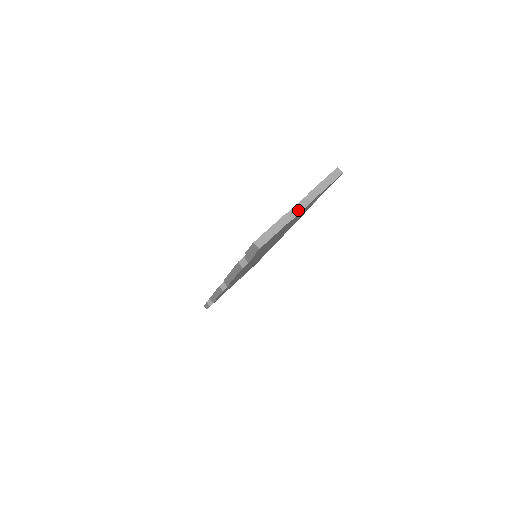
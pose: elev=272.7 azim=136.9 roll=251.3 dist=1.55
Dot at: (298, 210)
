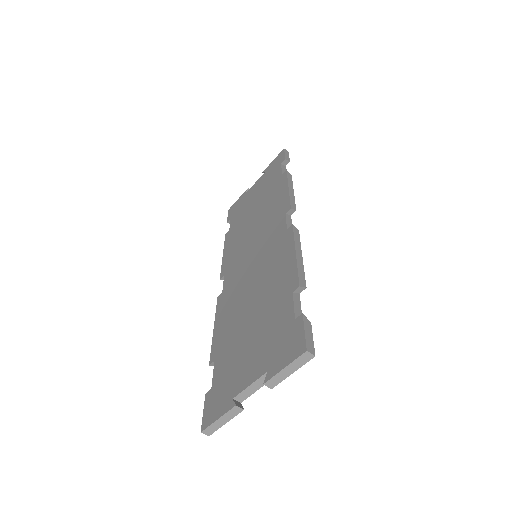
Dot at: (254, 388)
